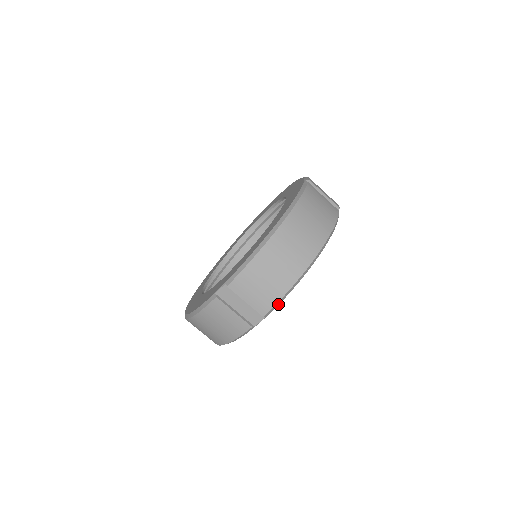
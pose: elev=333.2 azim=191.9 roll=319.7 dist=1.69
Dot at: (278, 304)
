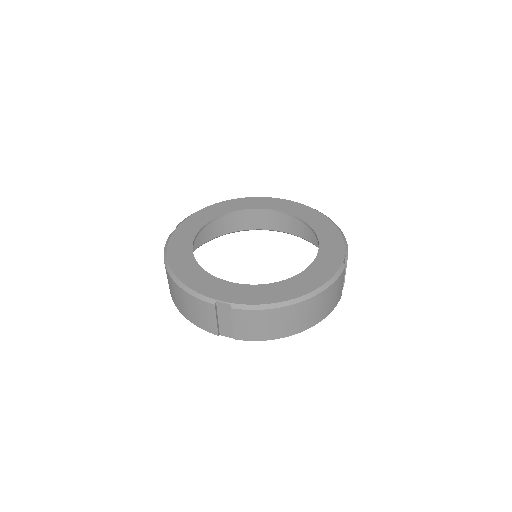
Dot at: (251, 340)
